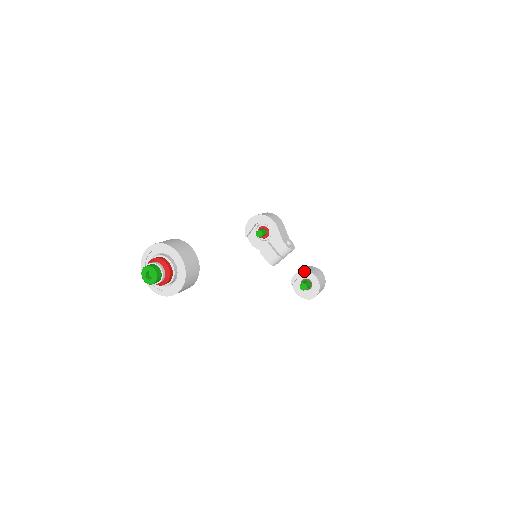
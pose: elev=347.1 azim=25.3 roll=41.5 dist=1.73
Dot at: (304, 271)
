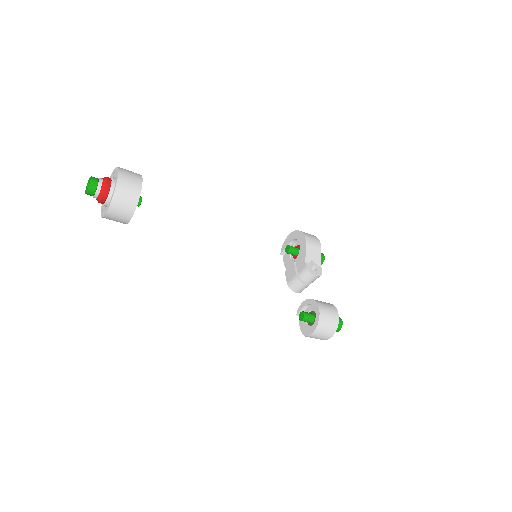
Dot at: (311, 299)
